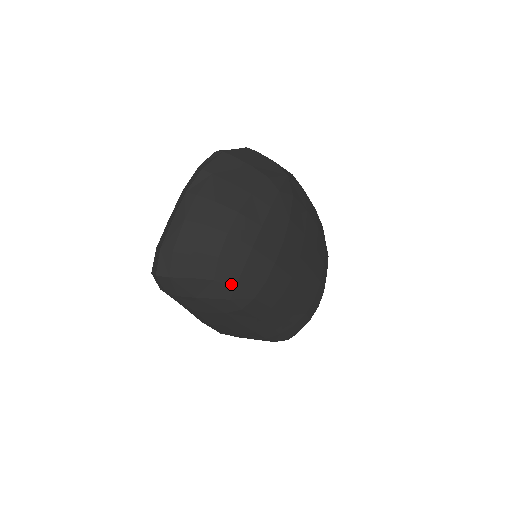
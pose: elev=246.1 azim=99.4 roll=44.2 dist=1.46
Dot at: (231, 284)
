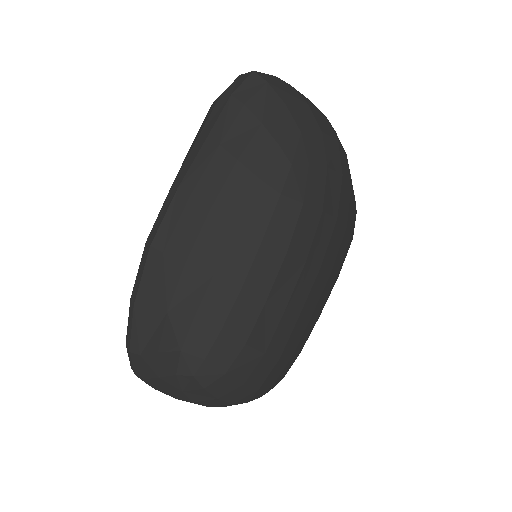
Dot at: (309, 157)
